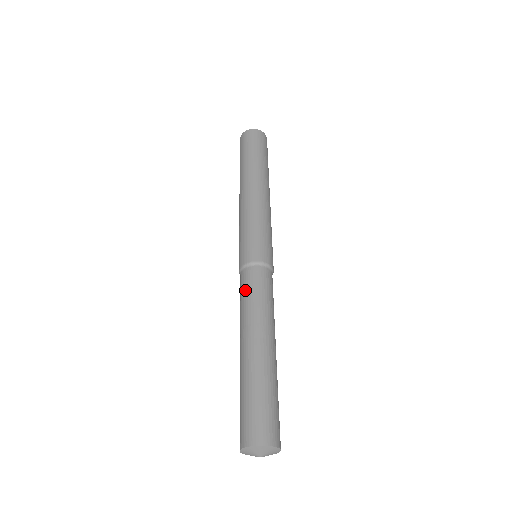
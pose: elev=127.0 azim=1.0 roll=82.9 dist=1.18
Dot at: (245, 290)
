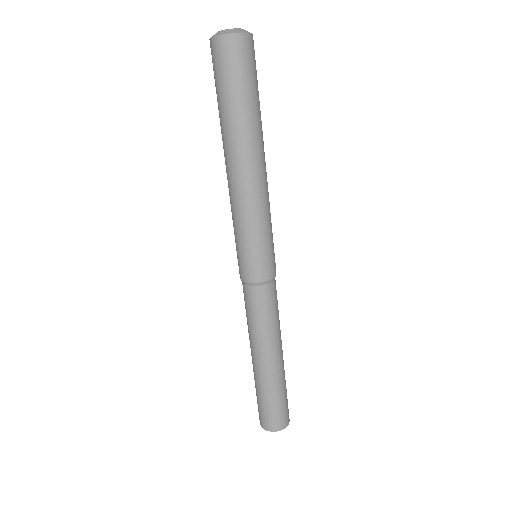
Dot at: (259, 311)
